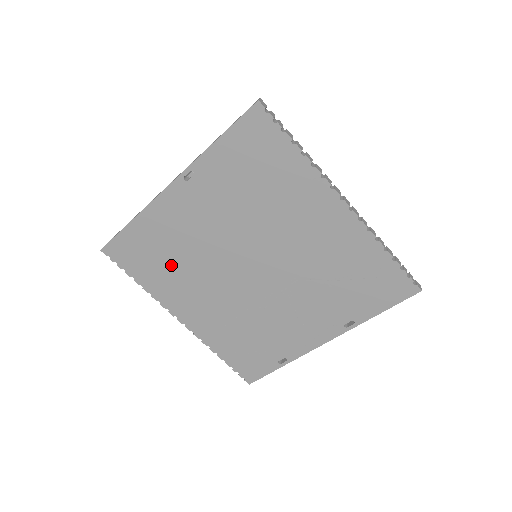
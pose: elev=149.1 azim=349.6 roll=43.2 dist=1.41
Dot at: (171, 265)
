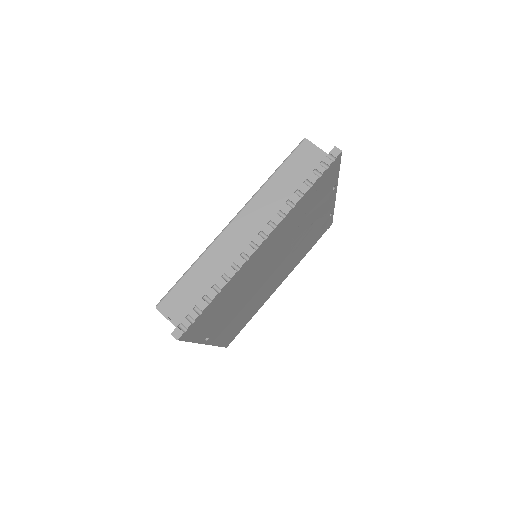
Dot at: (250, 311)
